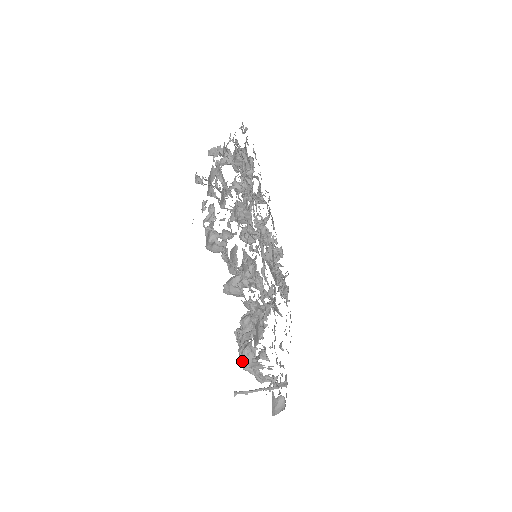
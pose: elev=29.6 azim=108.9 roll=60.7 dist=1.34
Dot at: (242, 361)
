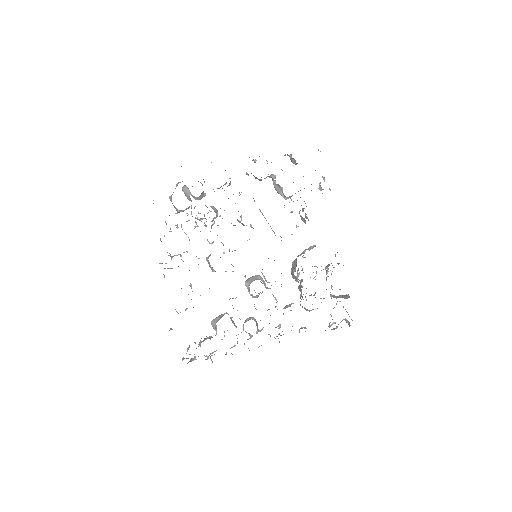
Dot at: occluded
